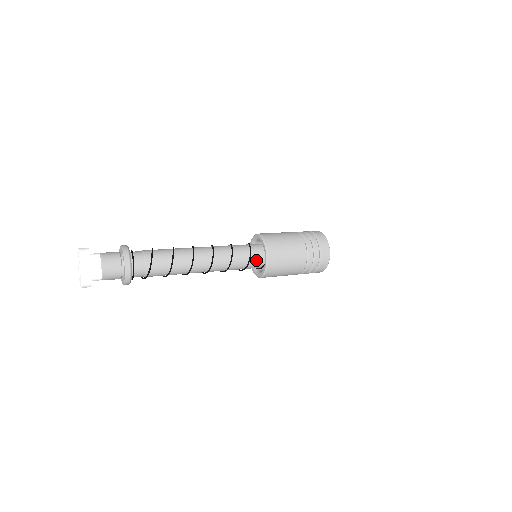
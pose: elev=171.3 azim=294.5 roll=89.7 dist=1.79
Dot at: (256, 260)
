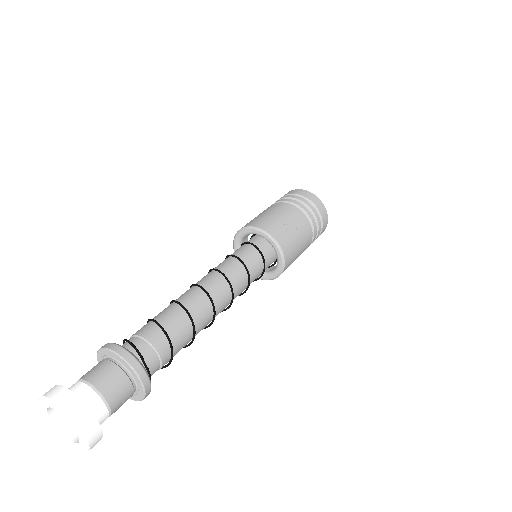
Dot at: occluded
